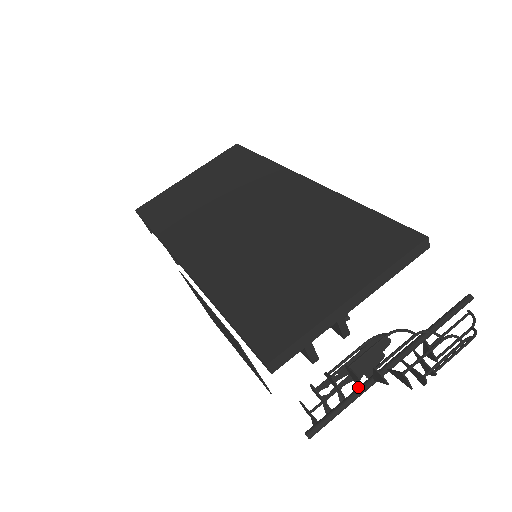
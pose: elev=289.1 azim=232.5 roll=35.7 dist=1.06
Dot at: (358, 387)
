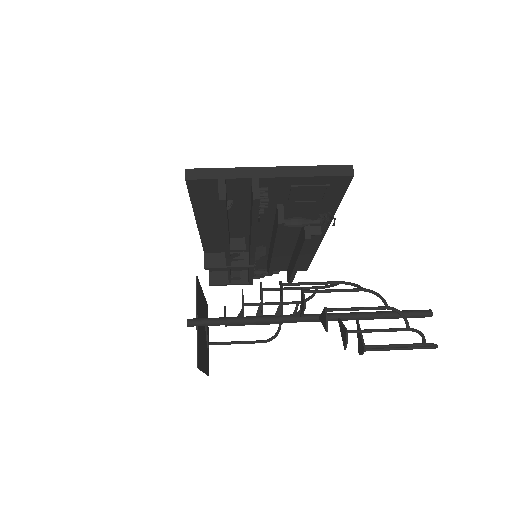
Dot at: (261, 312)
